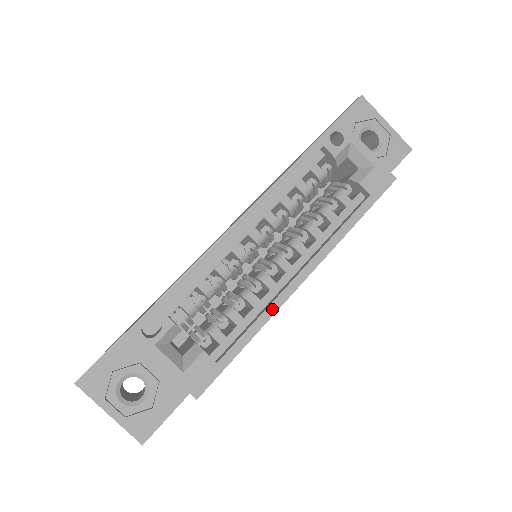
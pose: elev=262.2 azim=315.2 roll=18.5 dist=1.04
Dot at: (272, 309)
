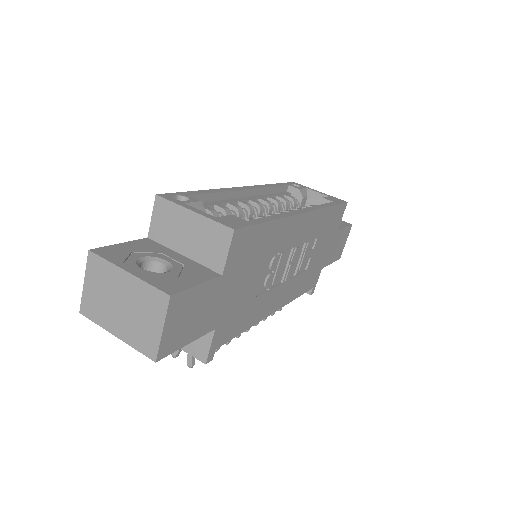
Dot at: (285, 215)
